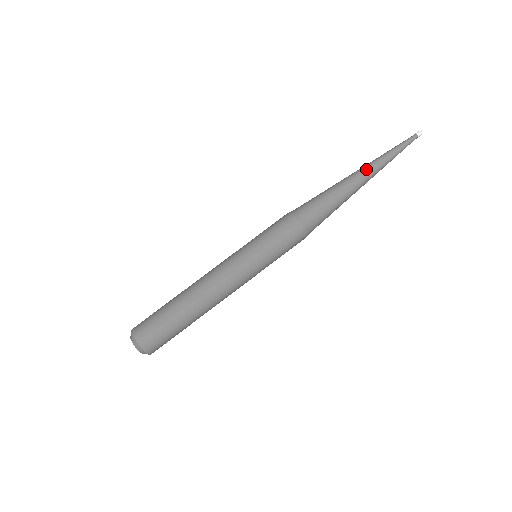
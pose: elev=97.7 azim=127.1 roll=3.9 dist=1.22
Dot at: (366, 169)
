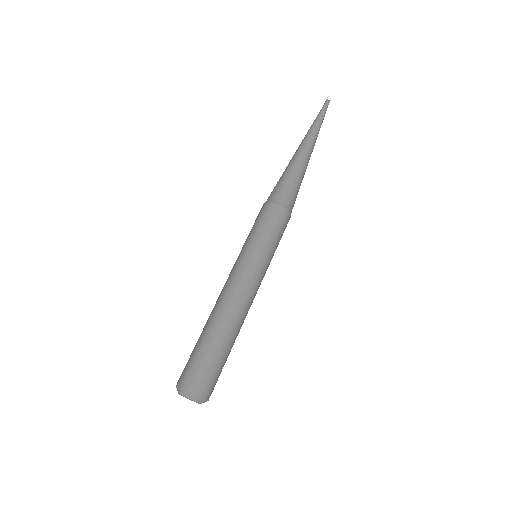
Dot at: (302, 142)
